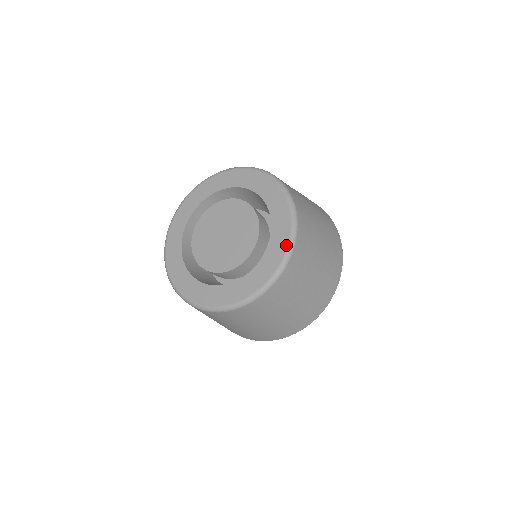
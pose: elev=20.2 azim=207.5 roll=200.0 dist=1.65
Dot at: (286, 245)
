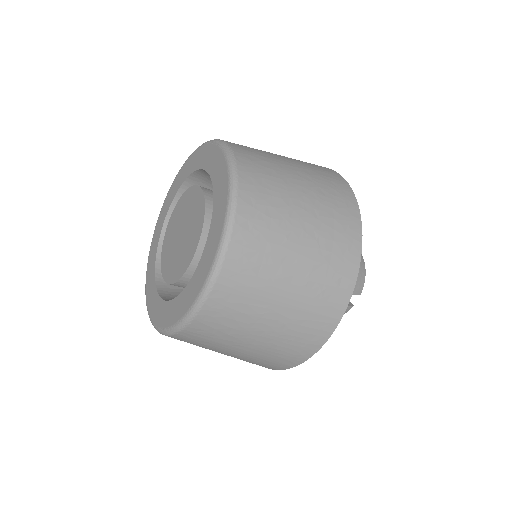
Dot at: (227, 191)
